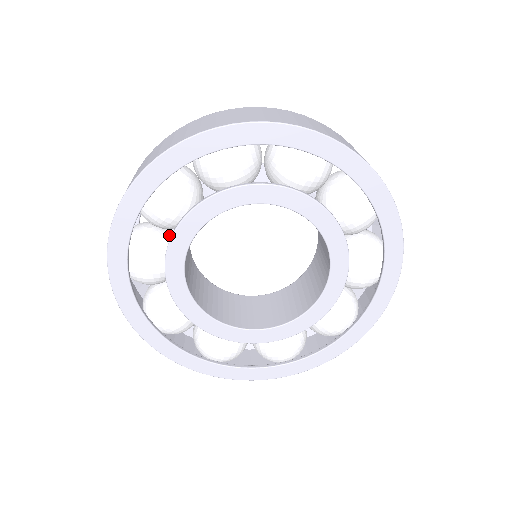
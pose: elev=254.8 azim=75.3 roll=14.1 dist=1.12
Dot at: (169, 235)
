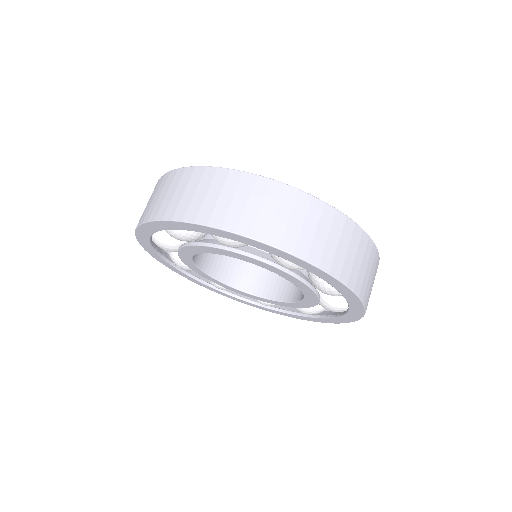
Dot at: occluded
